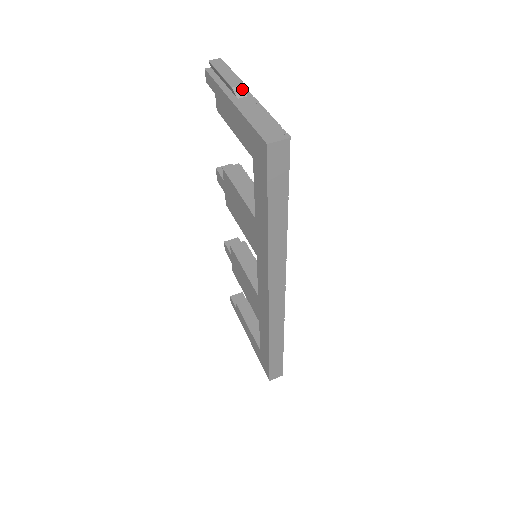
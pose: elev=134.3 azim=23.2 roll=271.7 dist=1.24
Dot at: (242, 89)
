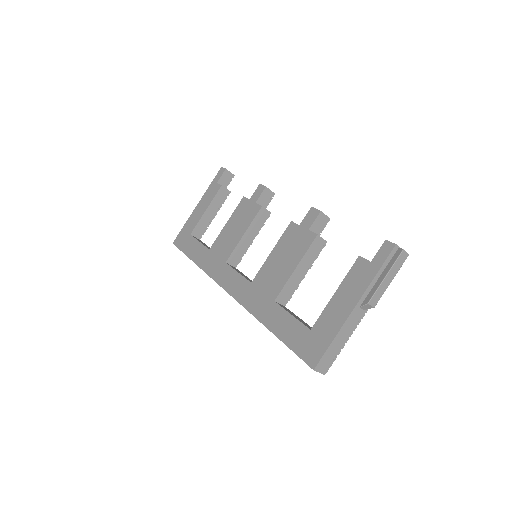
Dot at: (369, 307)
